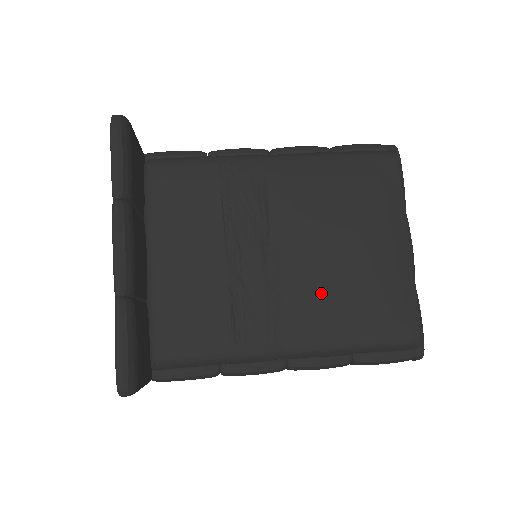
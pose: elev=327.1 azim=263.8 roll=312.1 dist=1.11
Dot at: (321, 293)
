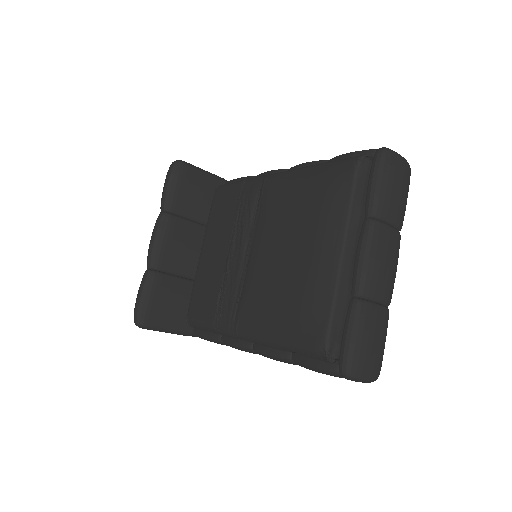
Dot at: (263, 289)
